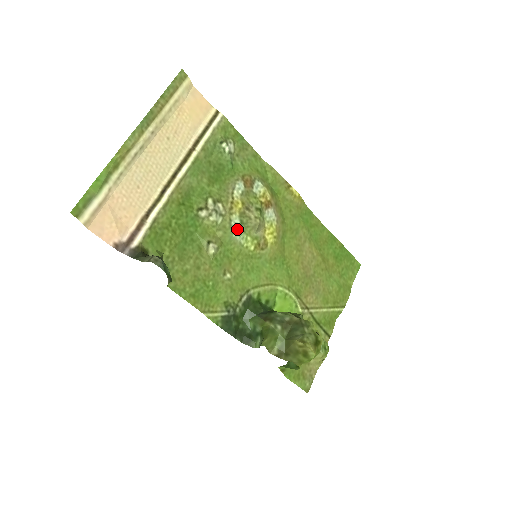
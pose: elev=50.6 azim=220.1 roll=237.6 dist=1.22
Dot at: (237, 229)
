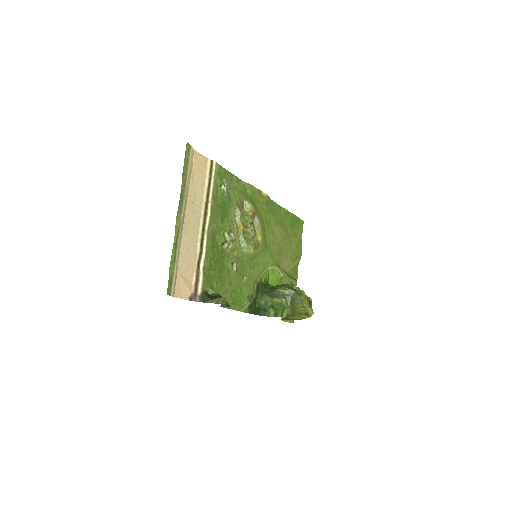
Dot at: (244, 245)
